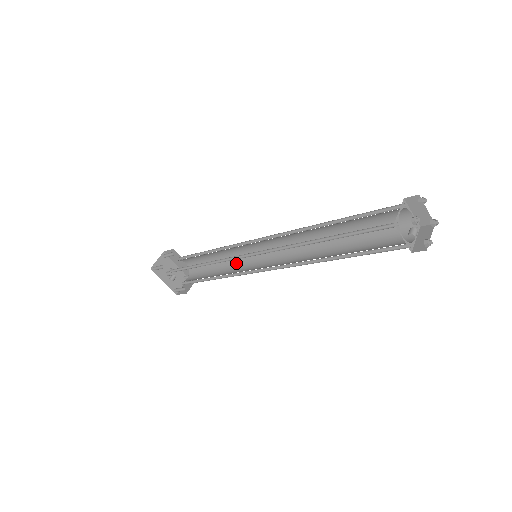
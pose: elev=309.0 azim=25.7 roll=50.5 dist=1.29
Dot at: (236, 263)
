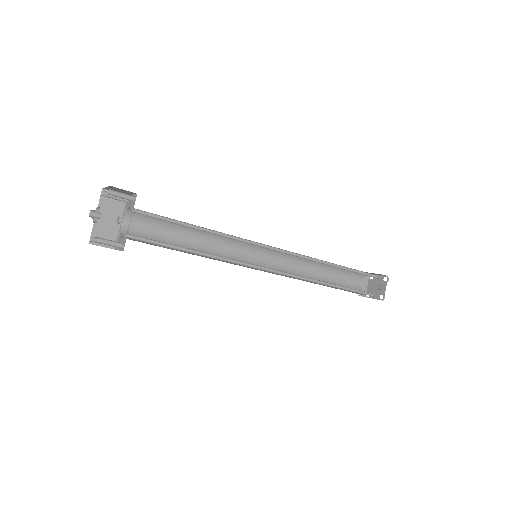
Dot at: occluded
